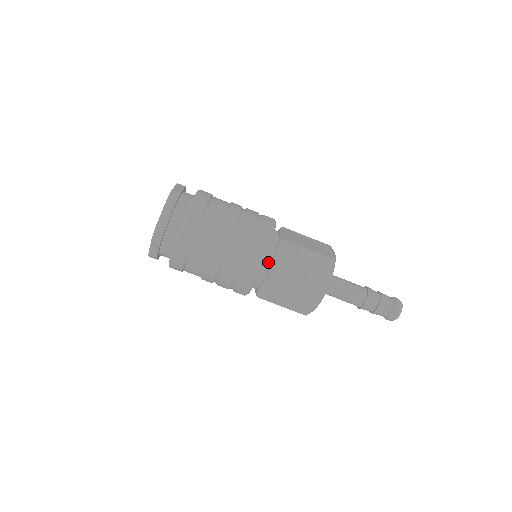
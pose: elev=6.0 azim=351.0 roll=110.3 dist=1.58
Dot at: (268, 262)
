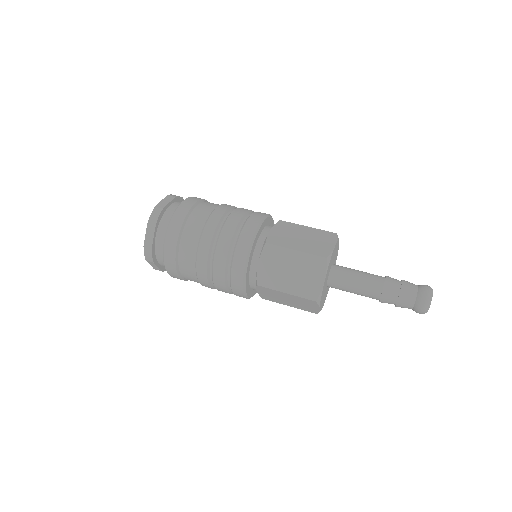
Dot at: (254, 268)
